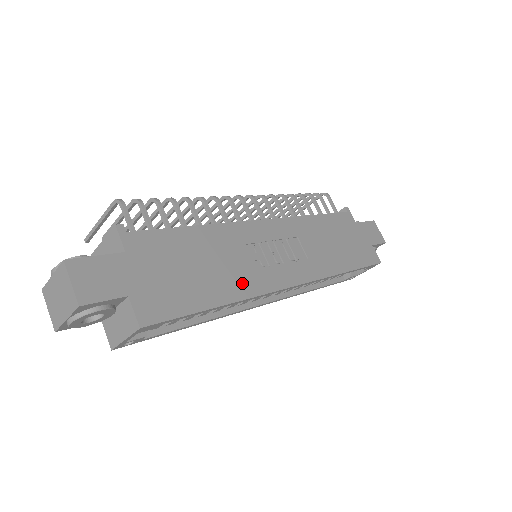
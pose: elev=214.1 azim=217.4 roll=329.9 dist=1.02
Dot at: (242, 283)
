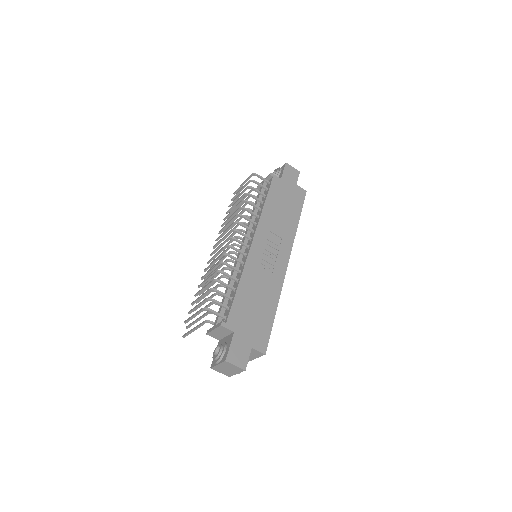
Dot at: (273, 290)
